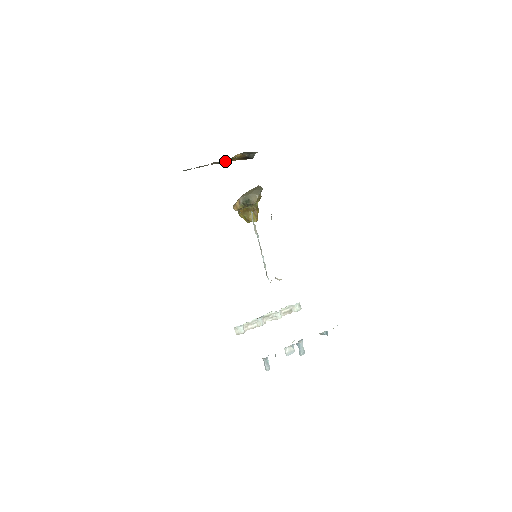
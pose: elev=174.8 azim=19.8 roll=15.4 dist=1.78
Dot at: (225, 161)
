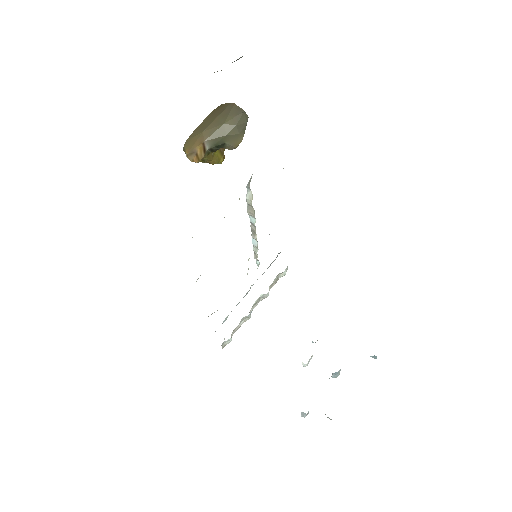
Dot at: occluded
